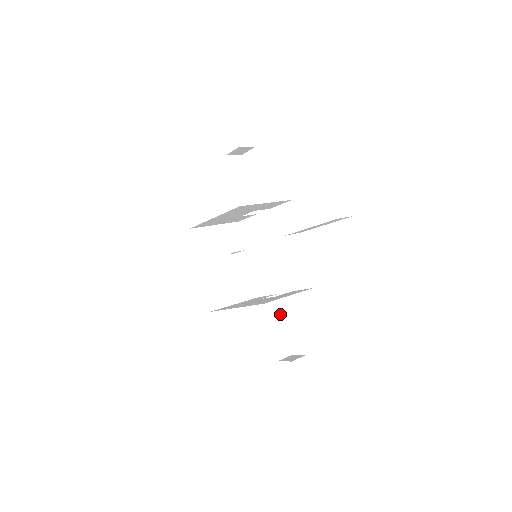
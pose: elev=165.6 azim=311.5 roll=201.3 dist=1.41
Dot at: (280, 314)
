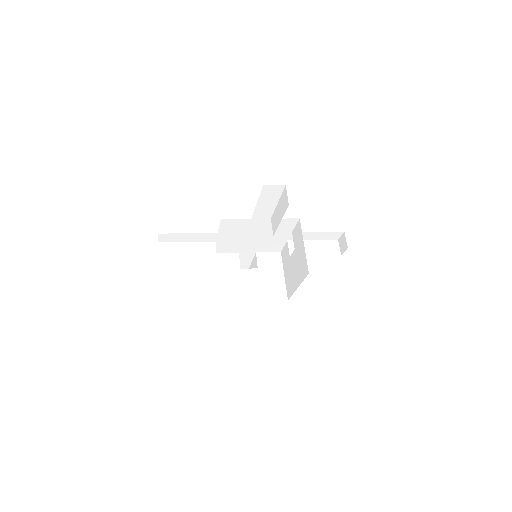
Dot at: occluded
